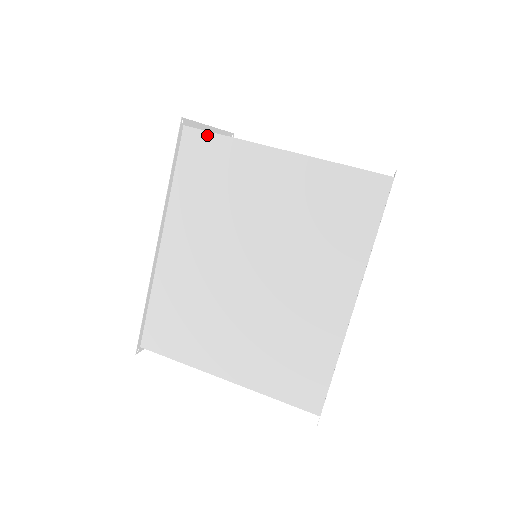
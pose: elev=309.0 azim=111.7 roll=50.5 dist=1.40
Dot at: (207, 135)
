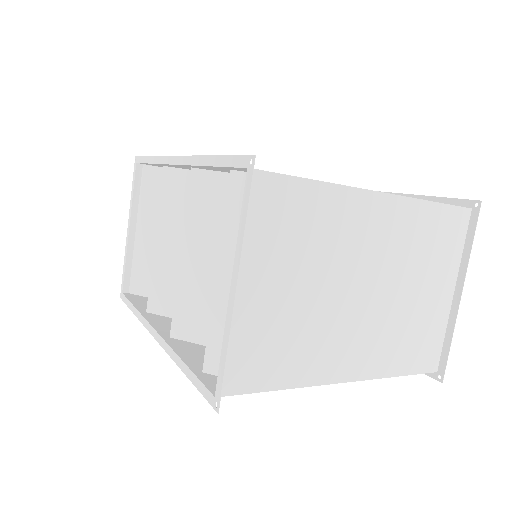
Dot at: occluded
